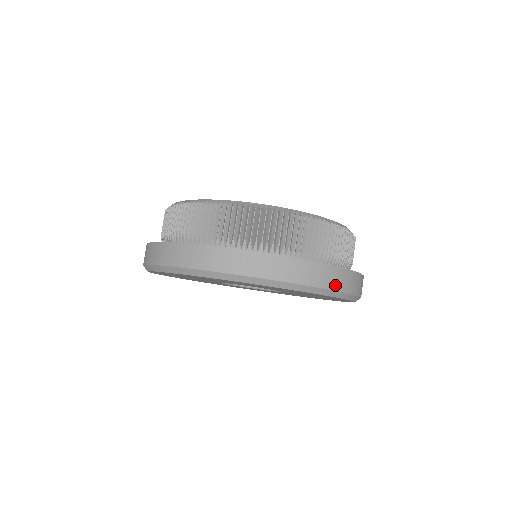
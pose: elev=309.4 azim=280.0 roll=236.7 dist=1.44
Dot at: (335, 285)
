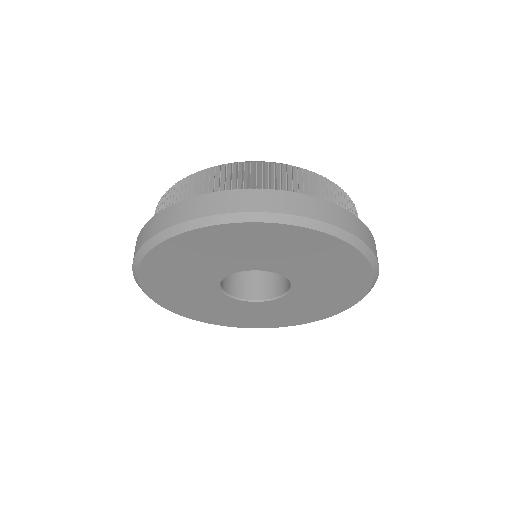
Dot at: (357, 233)
